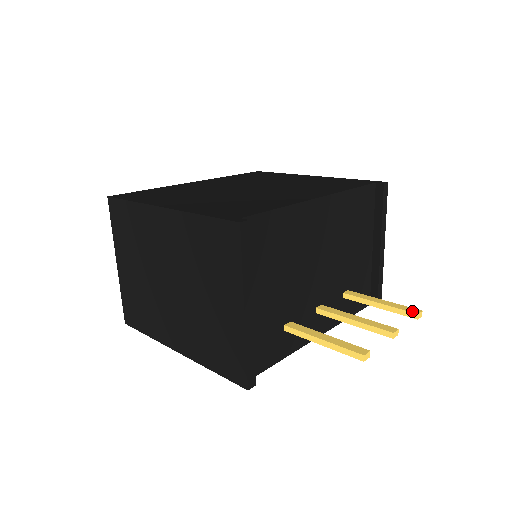
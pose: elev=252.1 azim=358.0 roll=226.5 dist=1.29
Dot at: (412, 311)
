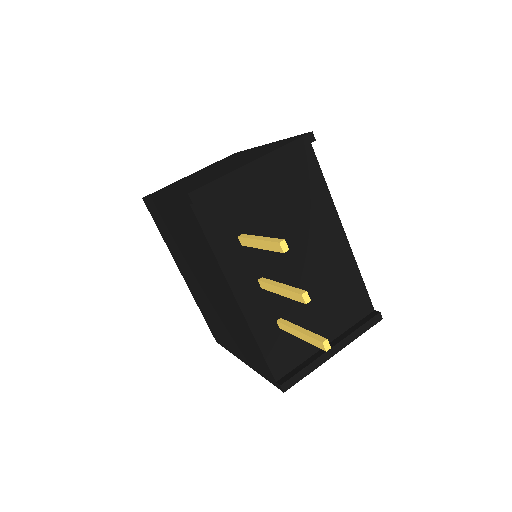
Dot at: (324, 338)
